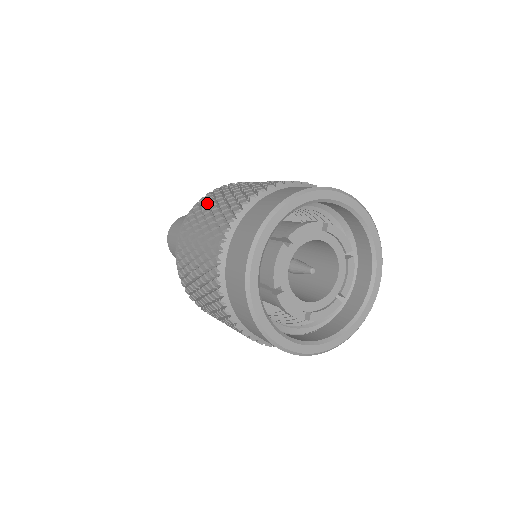
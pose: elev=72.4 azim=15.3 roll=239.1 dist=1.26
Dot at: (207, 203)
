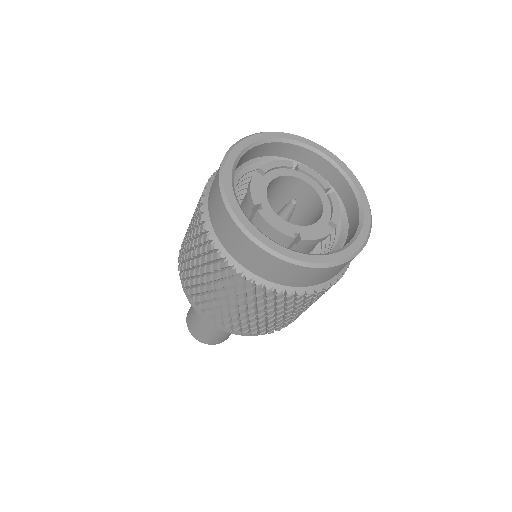
Dot at: occluded
